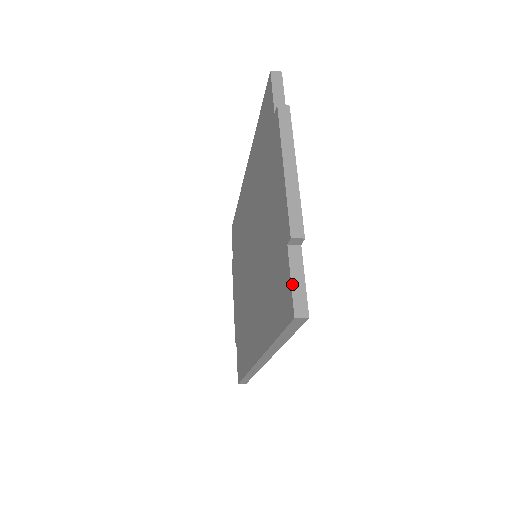
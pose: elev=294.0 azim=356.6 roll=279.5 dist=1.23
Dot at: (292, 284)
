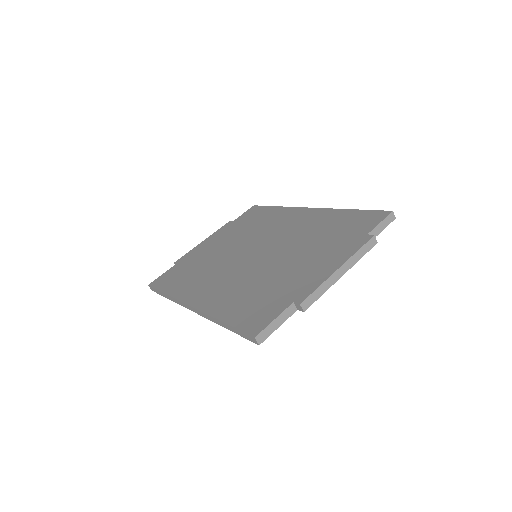
Dot at: (273, 322)
